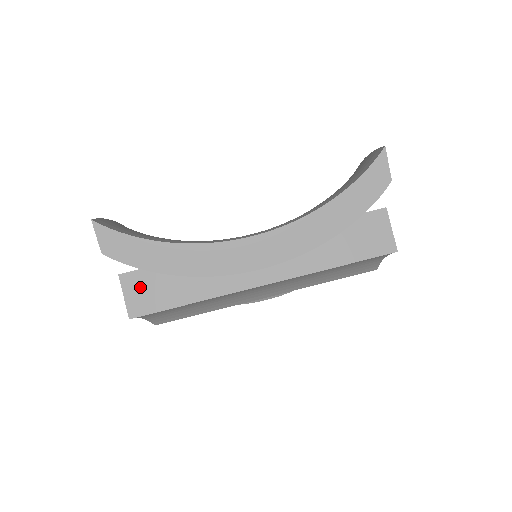
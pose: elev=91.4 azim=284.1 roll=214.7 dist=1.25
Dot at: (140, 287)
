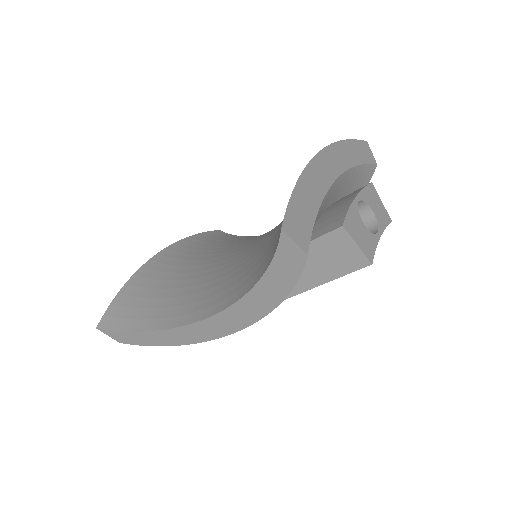
Dot at: occluded
